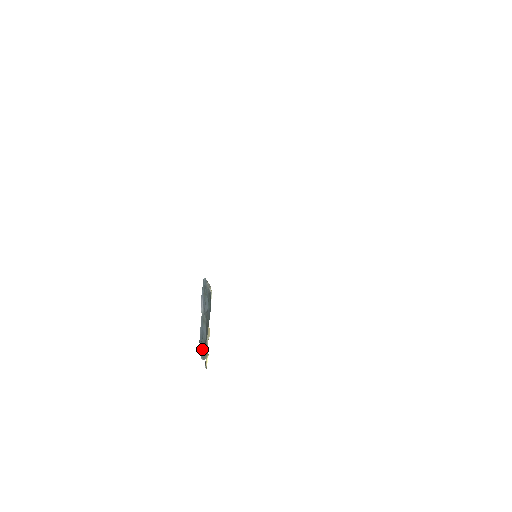
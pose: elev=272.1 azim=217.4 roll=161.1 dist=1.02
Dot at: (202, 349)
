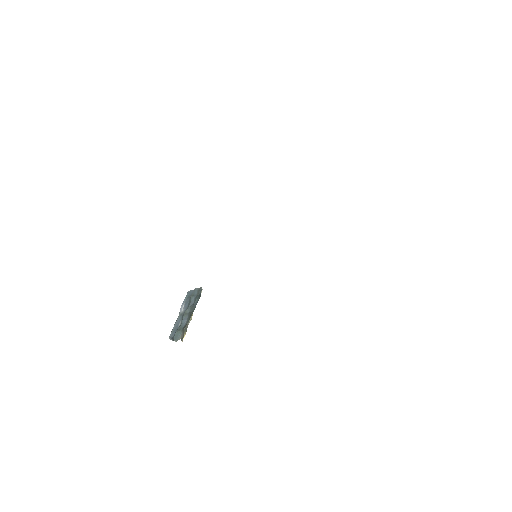
Dot at: (178, 333)
